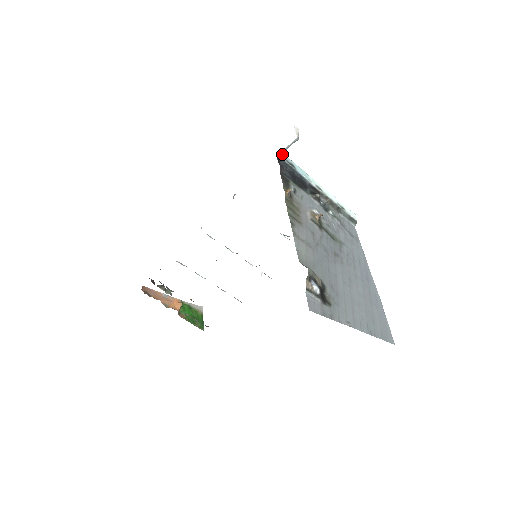
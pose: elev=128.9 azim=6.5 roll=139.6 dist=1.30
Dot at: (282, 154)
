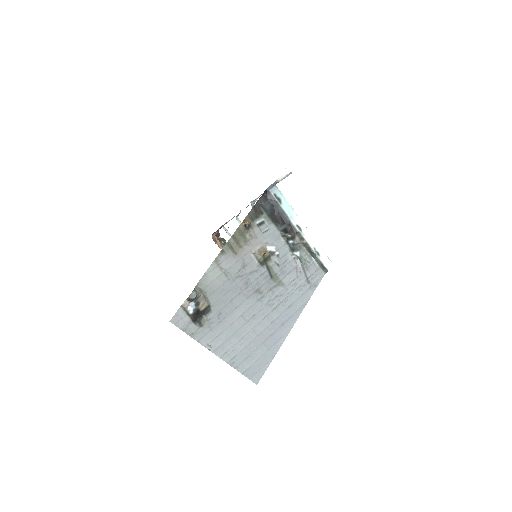
Dot at: (270, 188)
